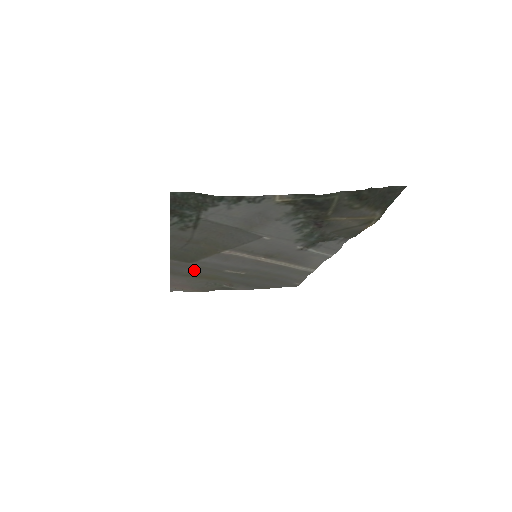
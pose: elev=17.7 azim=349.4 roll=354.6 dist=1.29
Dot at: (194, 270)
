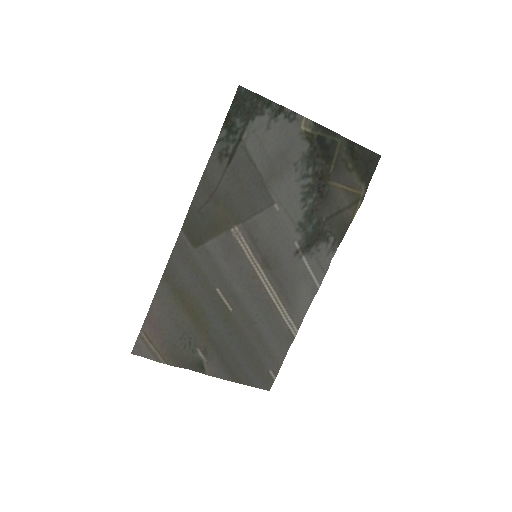
Dot at: (187, 279)
